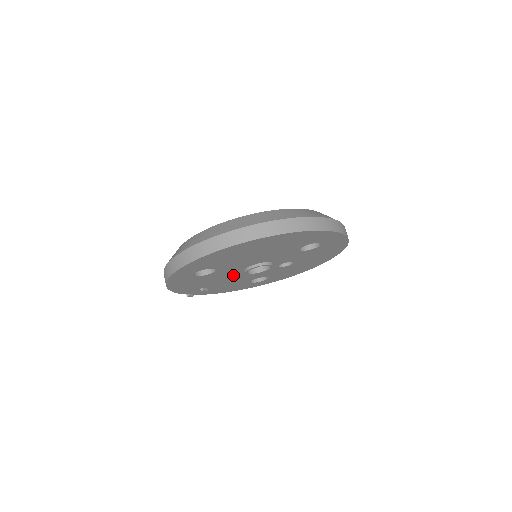
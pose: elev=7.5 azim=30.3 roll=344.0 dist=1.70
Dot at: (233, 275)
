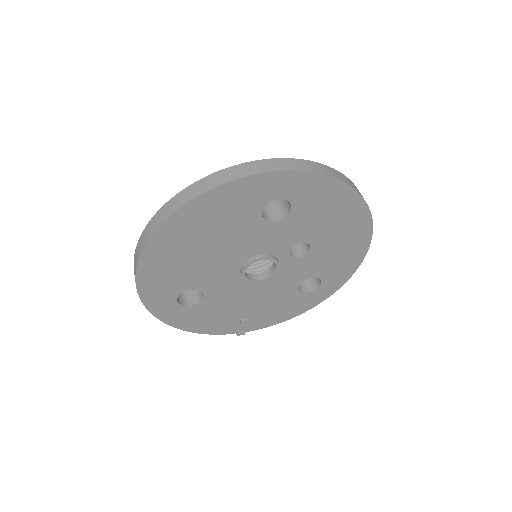
Dot at: (246, 290)
